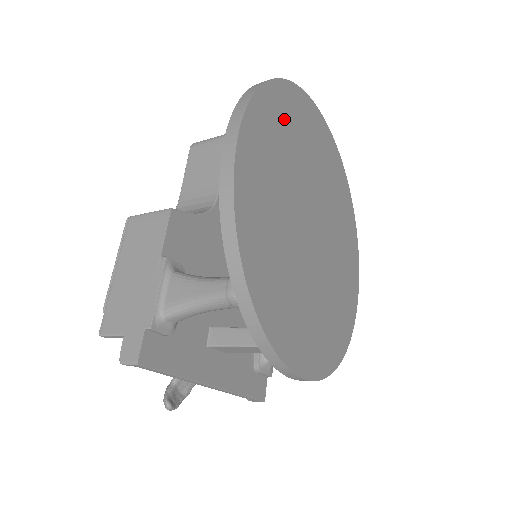
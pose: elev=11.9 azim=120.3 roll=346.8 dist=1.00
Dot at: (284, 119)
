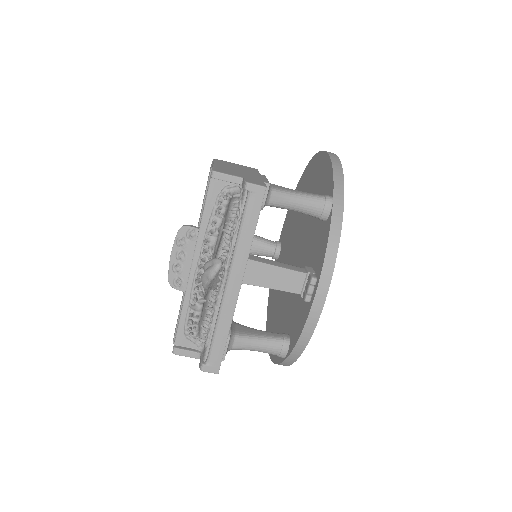
Dot at: occluded
